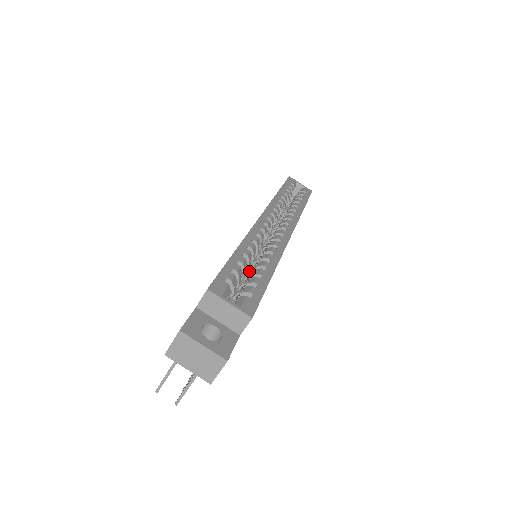
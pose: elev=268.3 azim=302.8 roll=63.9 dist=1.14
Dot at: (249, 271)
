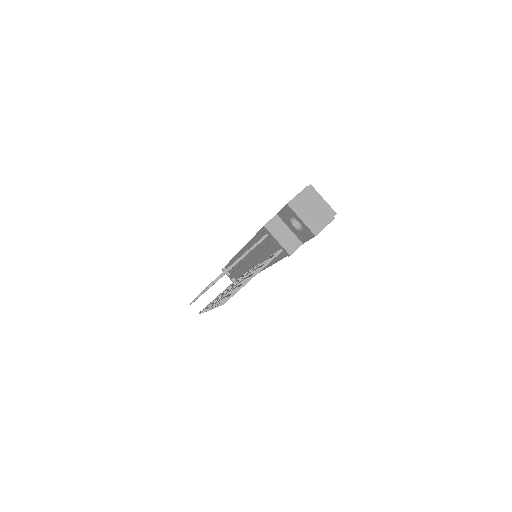
Dot at: occluded
